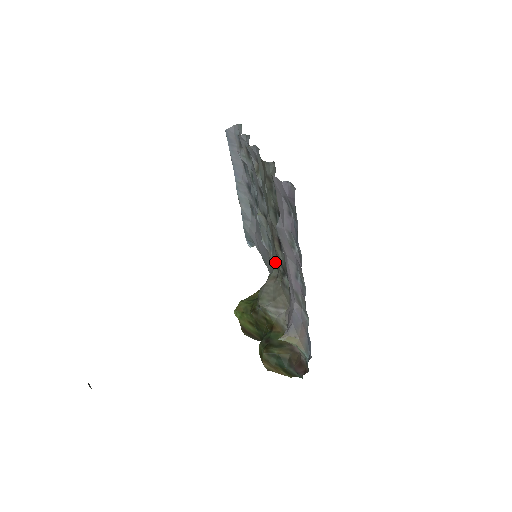
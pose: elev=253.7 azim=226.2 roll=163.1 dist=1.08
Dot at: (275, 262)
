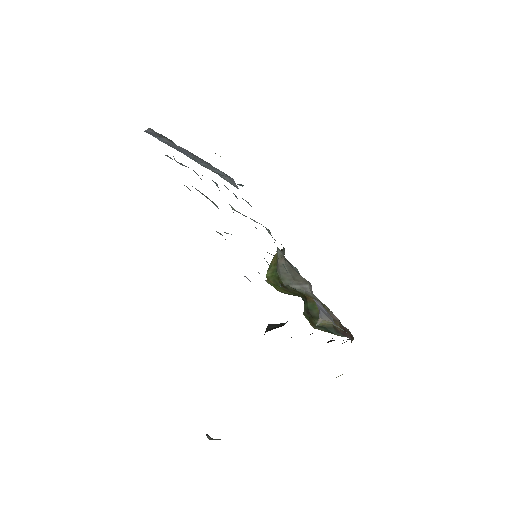
Dot at: occluded
